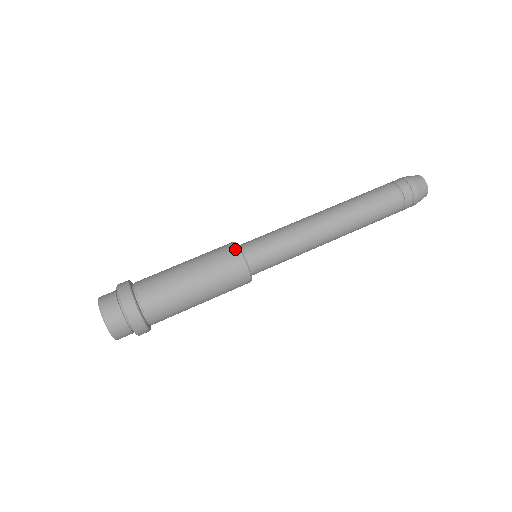
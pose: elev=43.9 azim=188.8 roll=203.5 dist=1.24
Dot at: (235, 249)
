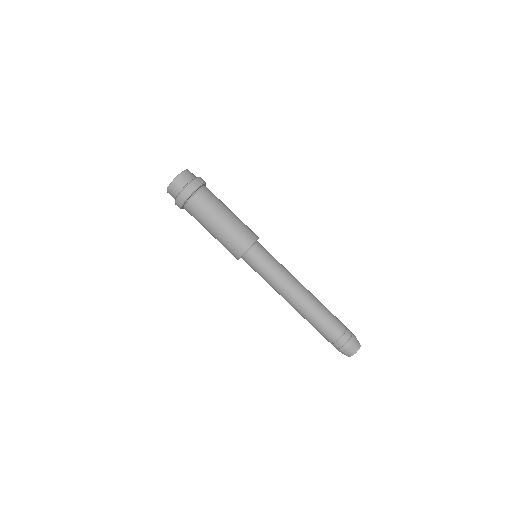
Dot at: occluded
